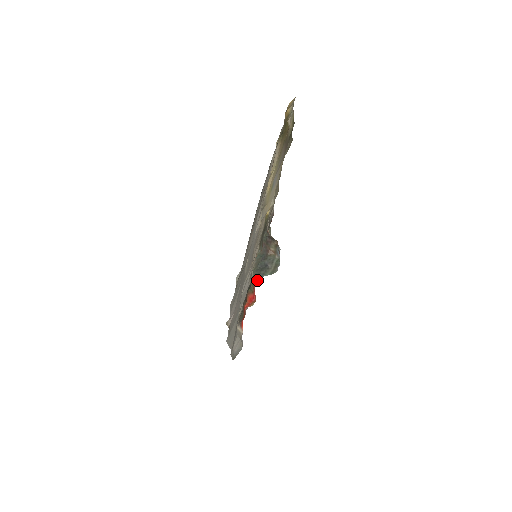
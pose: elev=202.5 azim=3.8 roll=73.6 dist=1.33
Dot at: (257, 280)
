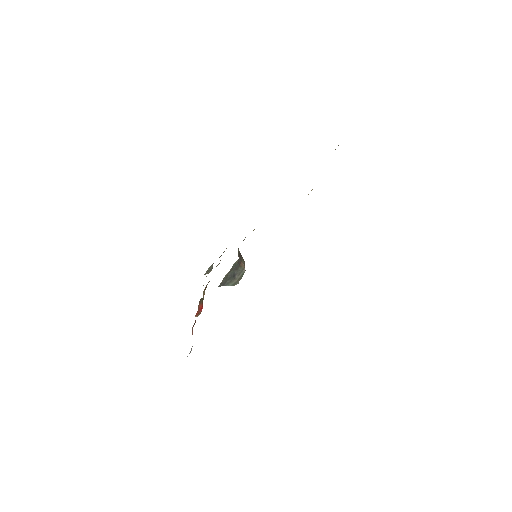
Dot at: (204, 294)
